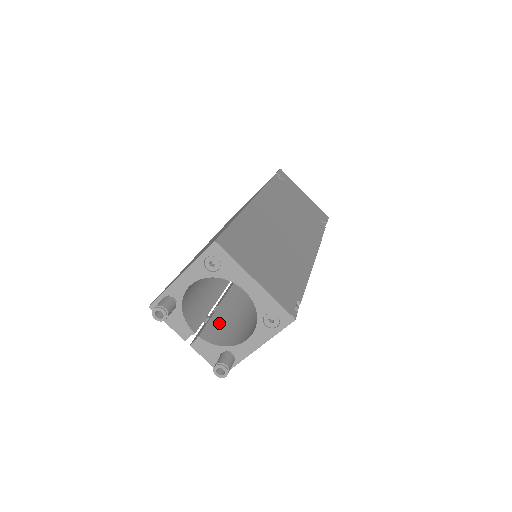
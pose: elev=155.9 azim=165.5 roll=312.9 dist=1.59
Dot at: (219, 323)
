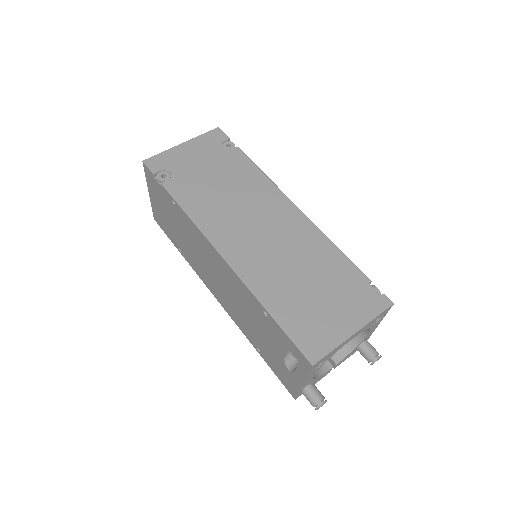
Dot at: occluded
